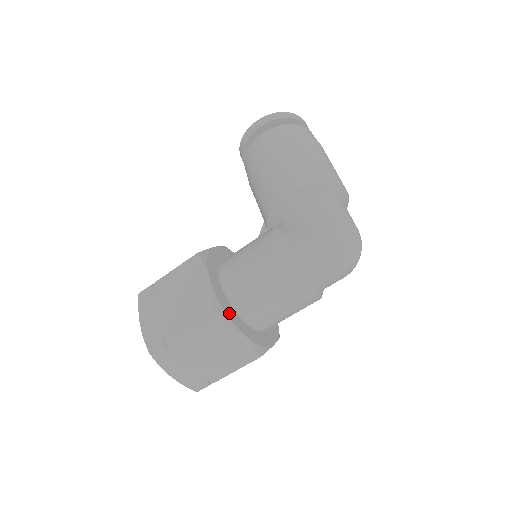
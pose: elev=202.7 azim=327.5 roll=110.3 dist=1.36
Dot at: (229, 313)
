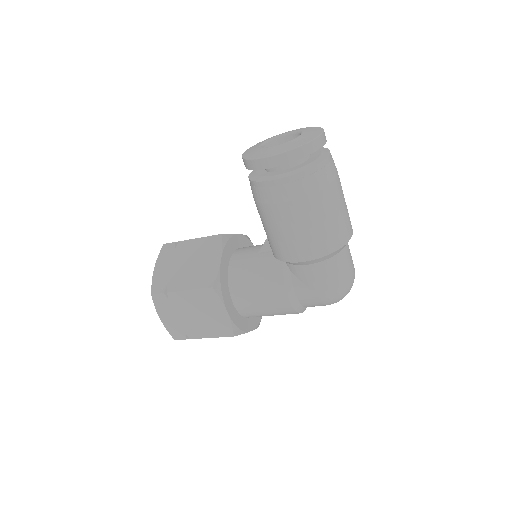
Dot at: (242, 327)
